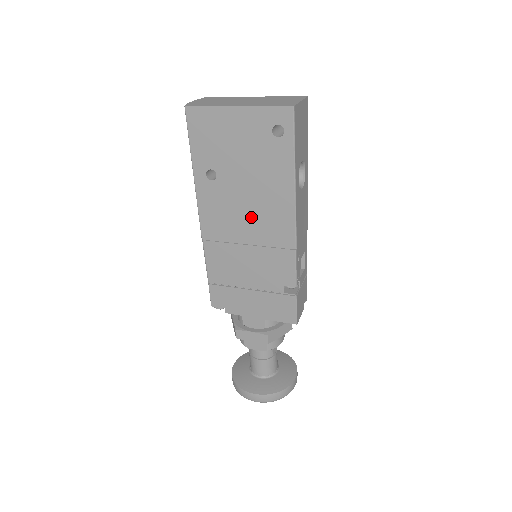
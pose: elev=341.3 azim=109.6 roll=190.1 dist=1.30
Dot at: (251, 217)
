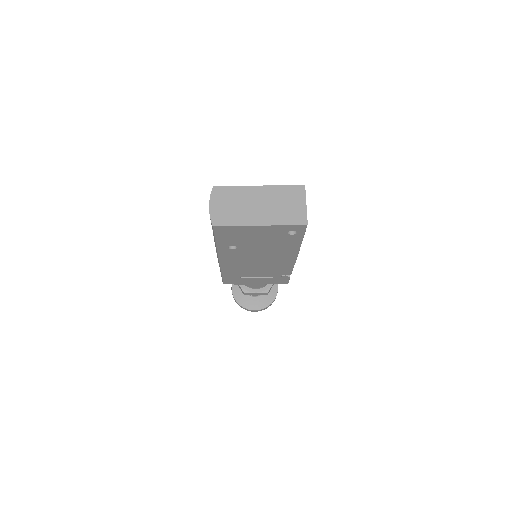
Dot at: (263, 258)
